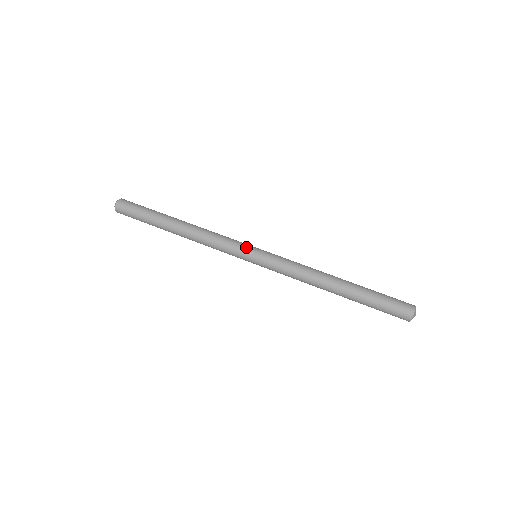
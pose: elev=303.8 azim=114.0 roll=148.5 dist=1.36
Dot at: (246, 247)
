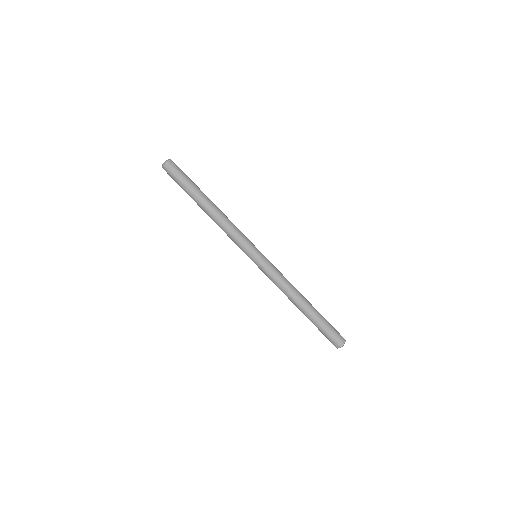
Dot at: (246, 253)
